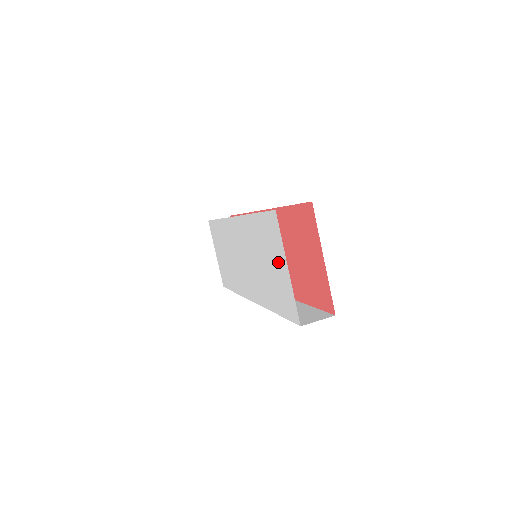
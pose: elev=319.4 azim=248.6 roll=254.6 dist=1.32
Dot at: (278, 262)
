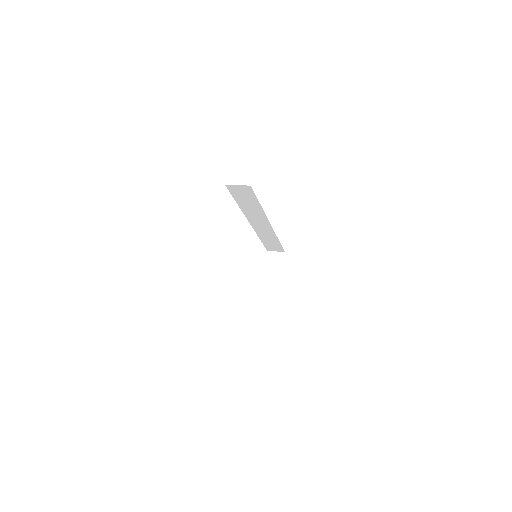
Dot at: occluded
